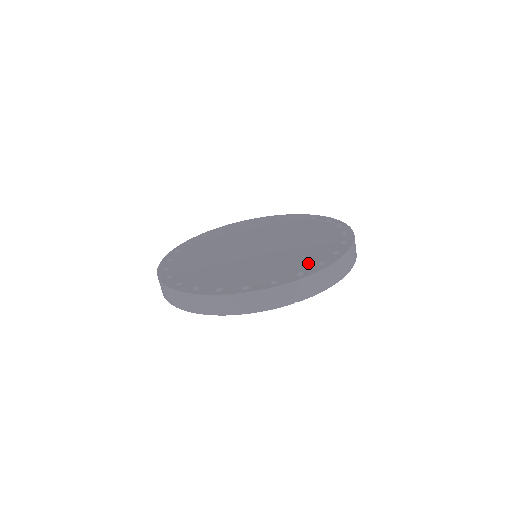
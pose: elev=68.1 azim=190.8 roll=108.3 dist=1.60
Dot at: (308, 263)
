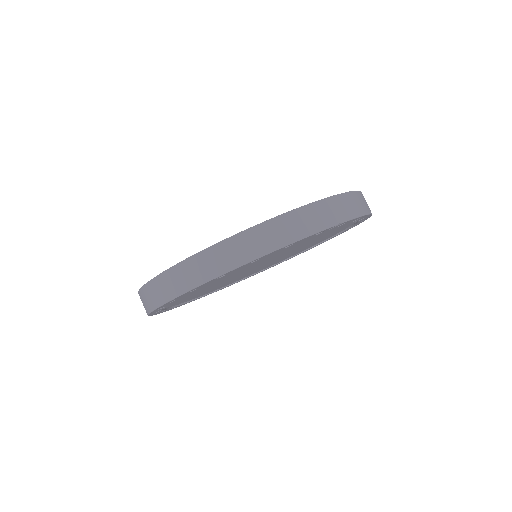
Dot at: occluded
